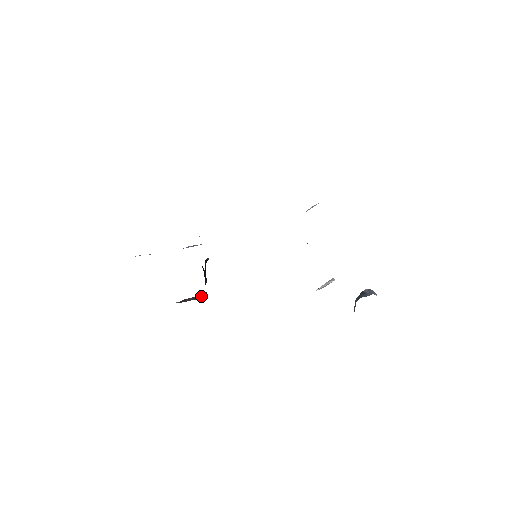
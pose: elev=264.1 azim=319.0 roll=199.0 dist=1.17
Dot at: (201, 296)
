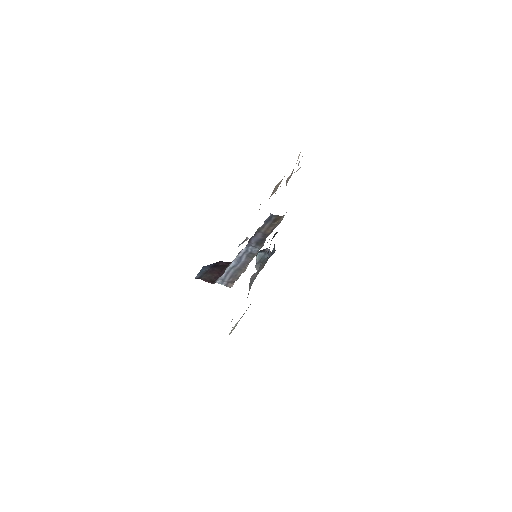
Dot at: occluded
